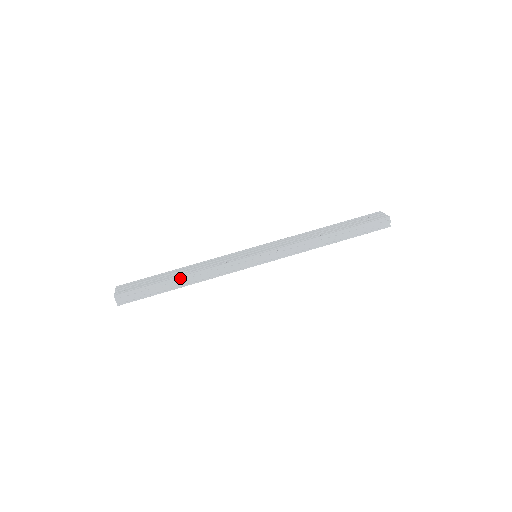
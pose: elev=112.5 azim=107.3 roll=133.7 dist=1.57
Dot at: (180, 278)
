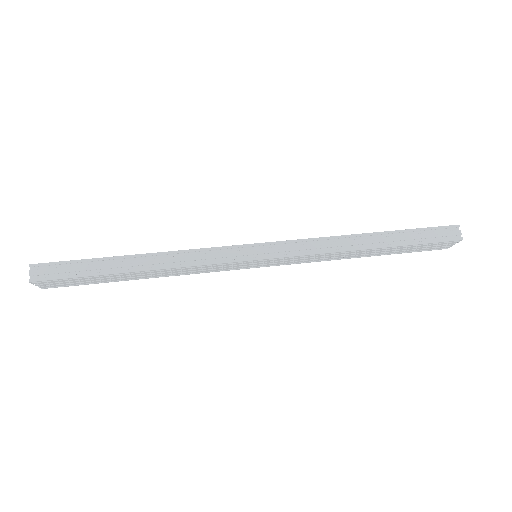
Dot at: (135, 257)
